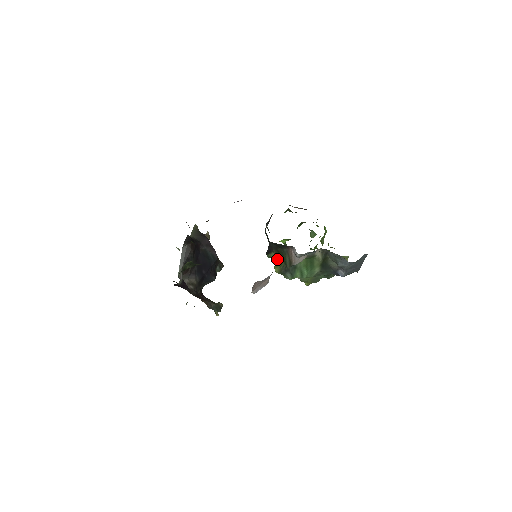
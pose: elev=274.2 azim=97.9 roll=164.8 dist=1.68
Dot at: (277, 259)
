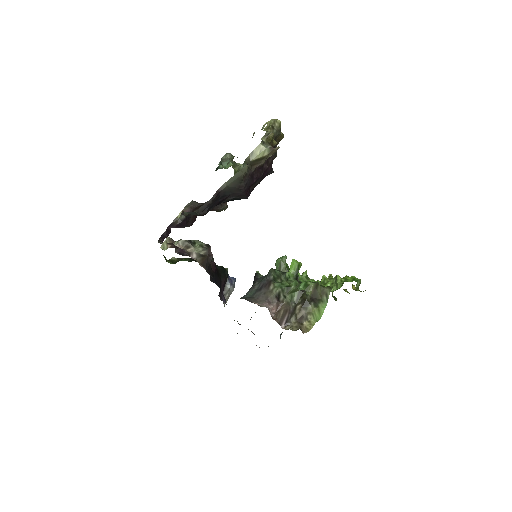
Dot at: occluded
